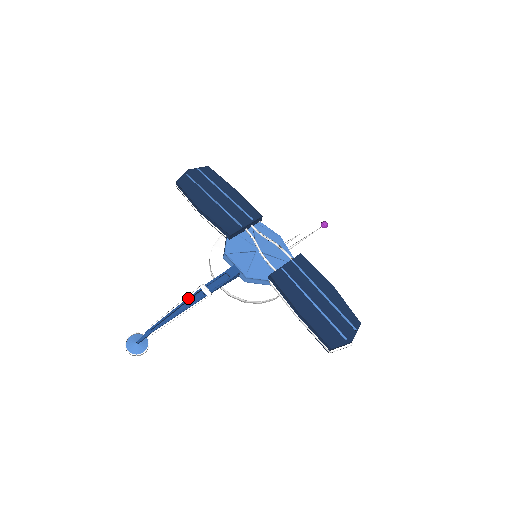
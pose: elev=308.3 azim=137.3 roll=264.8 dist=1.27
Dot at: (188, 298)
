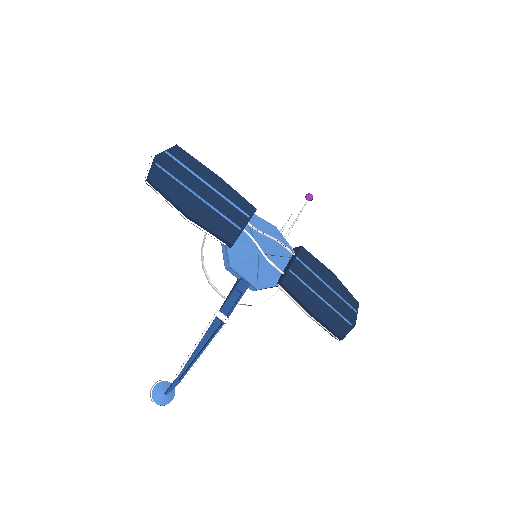
Dot at: (207, 331)
